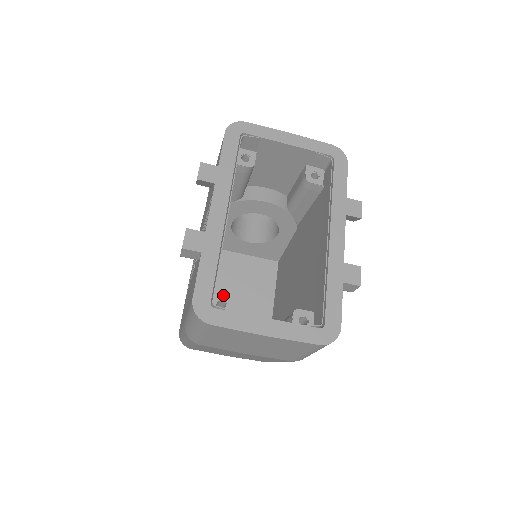
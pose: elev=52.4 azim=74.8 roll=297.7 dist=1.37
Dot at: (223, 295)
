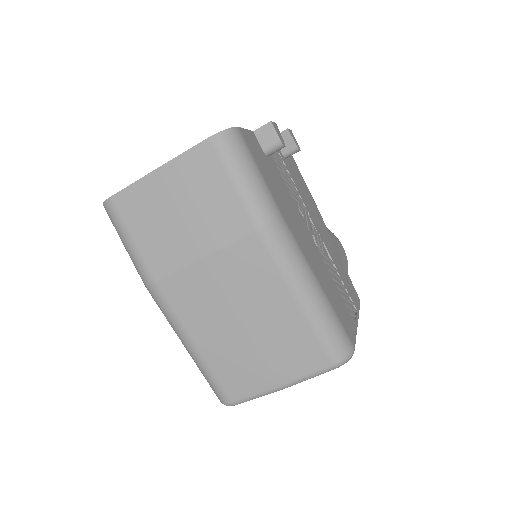
Dot at: occluded
